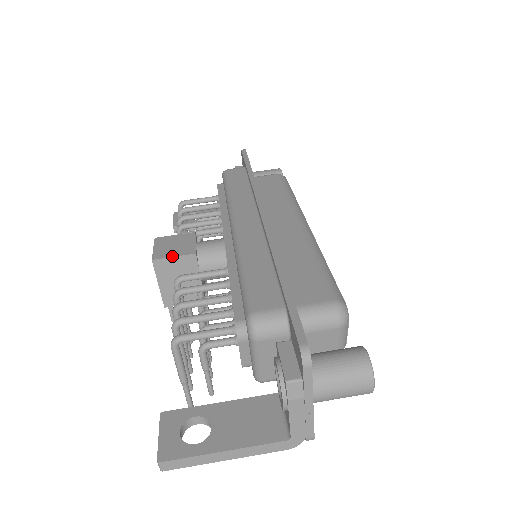
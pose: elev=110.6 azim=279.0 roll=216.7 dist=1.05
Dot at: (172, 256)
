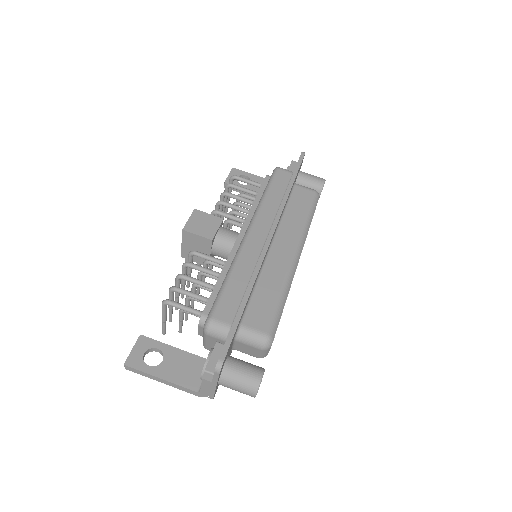
Dot at: (196, 234)
